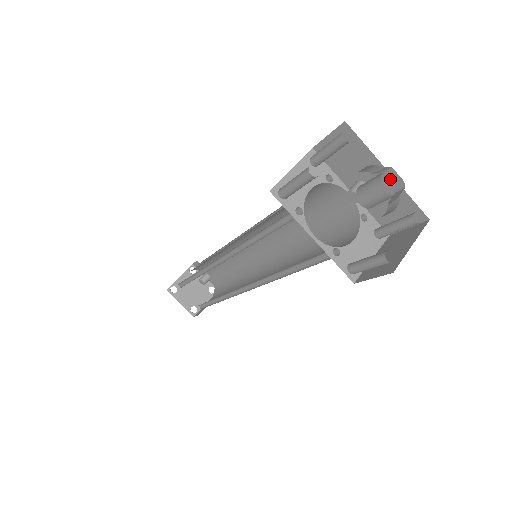
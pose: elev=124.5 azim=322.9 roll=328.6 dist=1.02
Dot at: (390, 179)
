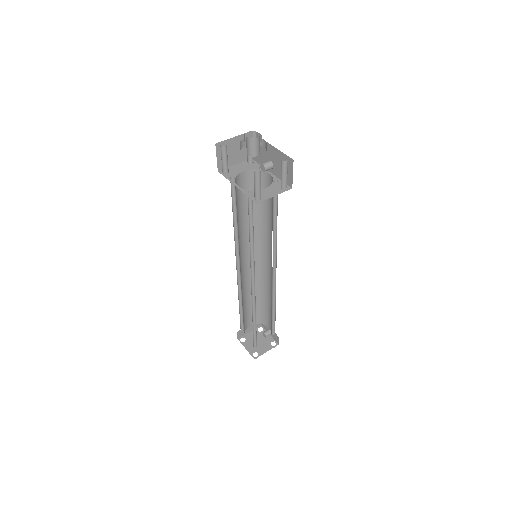
Dot at: (259, 139)
